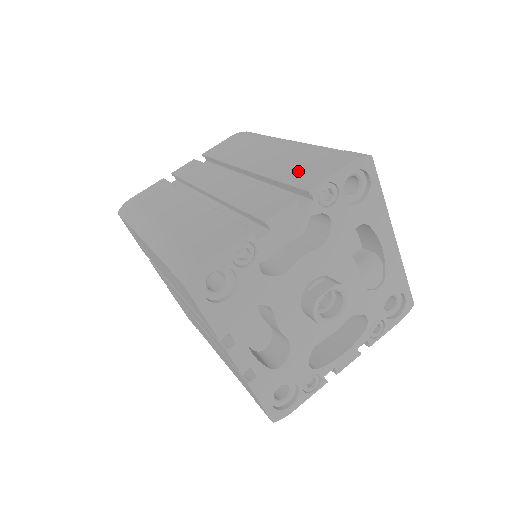
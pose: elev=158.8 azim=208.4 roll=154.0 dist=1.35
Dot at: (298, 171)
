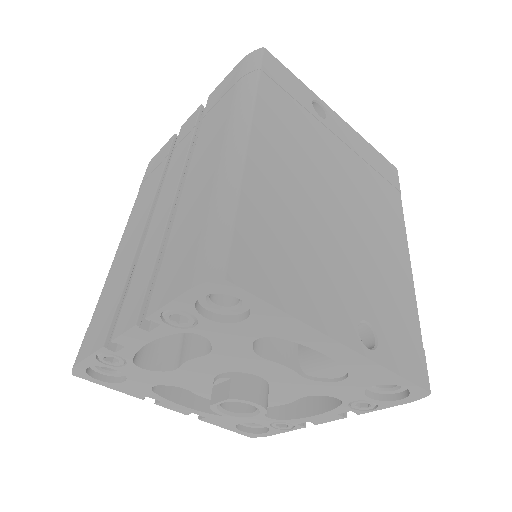
Dot at: (177, 250)
